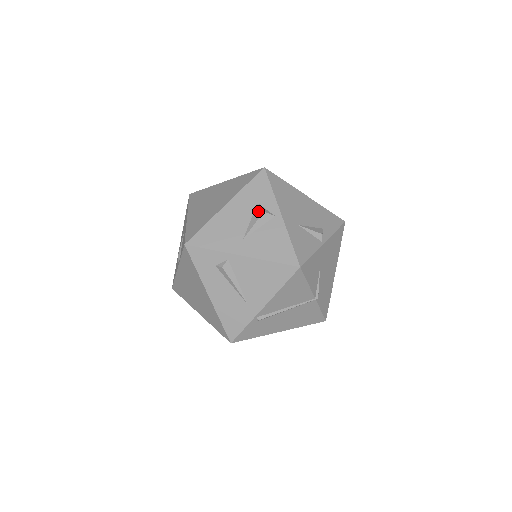
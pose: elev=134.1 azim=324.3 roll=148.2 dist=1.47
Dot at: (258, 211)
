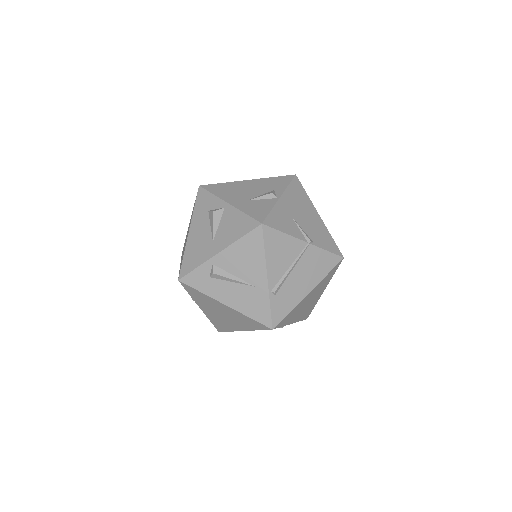
Dot at: (210, 215)
